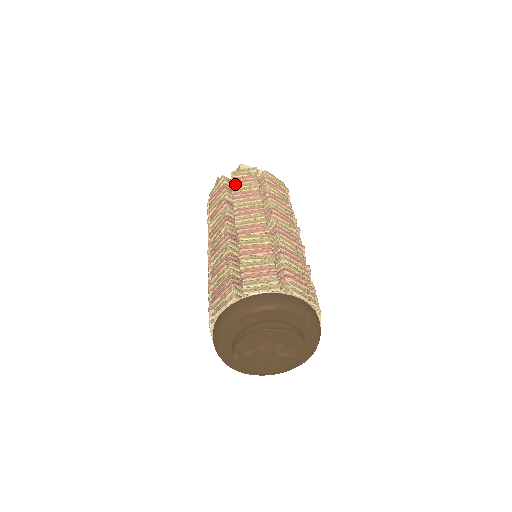
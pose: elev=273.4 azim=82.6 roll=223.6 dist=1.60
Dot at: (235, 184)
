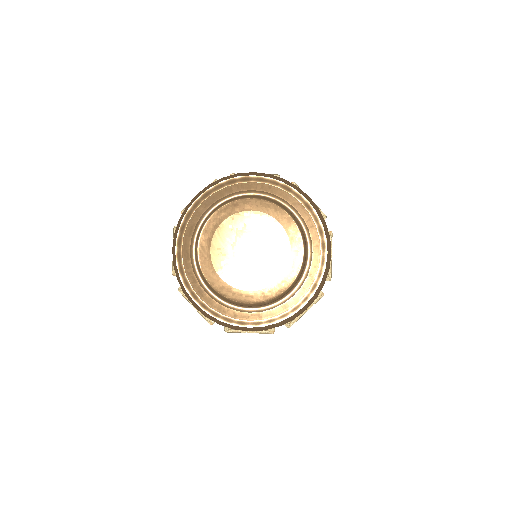
Dot at: occluded
